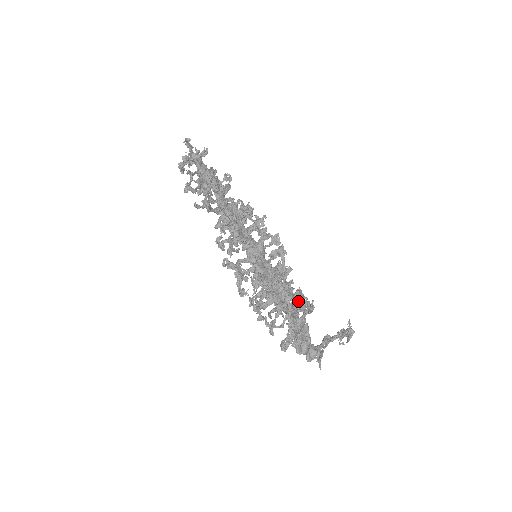
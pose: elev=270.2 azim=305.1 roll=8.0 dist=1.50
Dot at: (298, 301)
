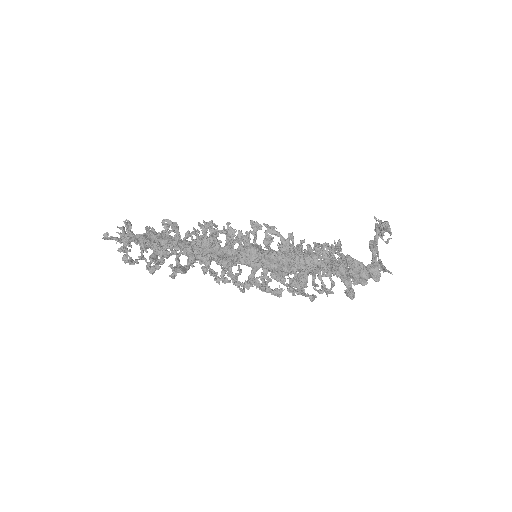
Dot at: (323, 253)
